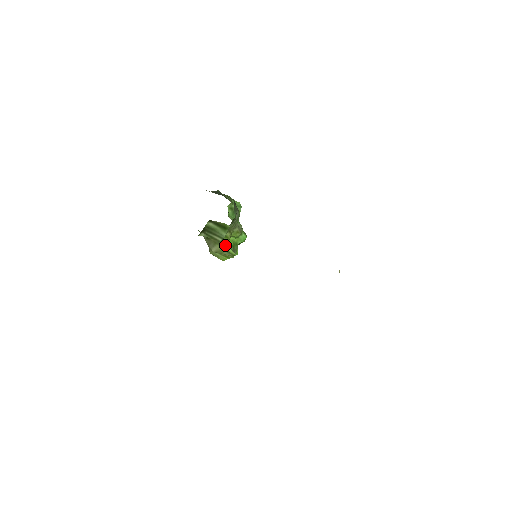
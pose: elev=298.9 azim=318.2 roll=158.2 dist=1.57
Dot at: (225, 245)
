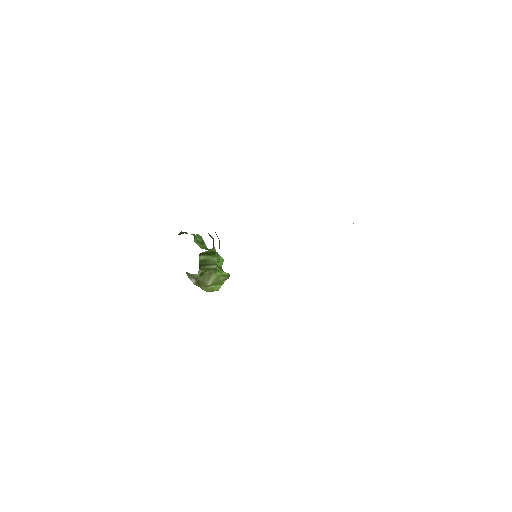
Dot at: (218, 271)
